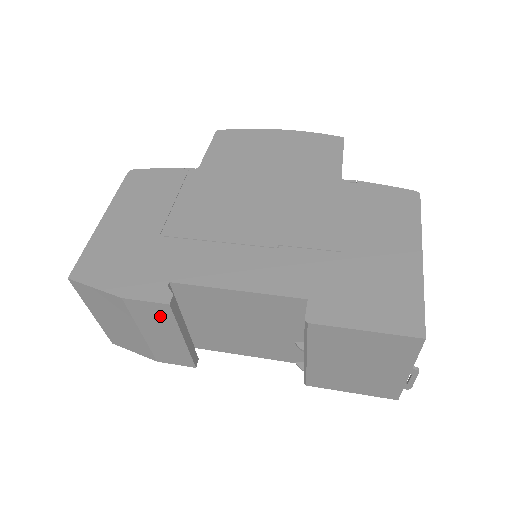
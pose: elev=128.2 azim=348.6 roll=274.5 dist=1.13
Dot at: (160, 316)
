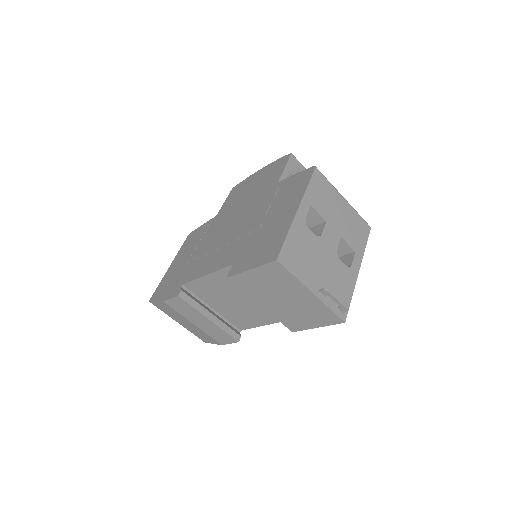
Dot at: (185, 306)
